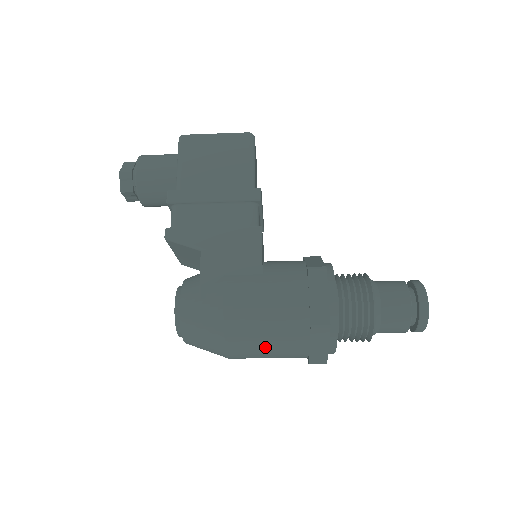
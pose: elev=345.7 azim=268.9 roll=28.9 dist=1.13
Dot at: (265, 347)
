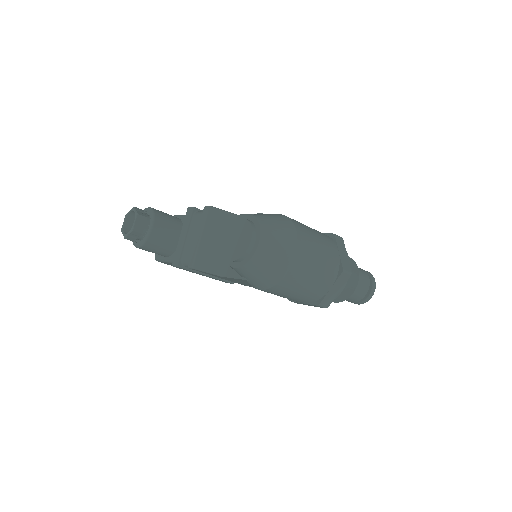
Dot at: (317, 242)
